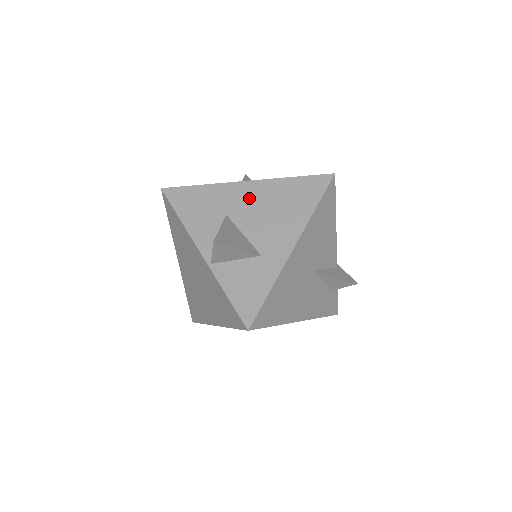
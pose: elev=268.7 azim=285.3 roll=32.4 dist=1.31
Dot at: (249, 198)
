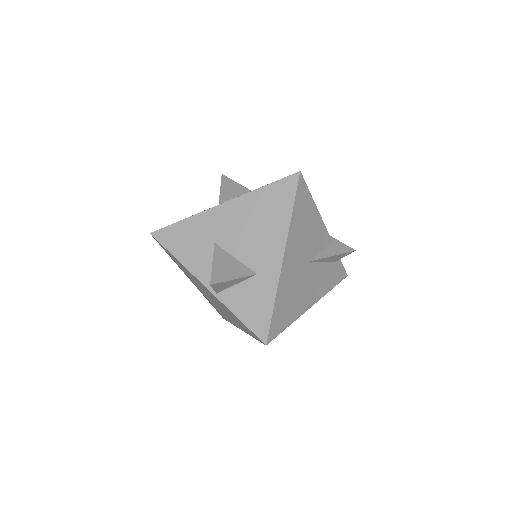
Dot at: (229, 220)
